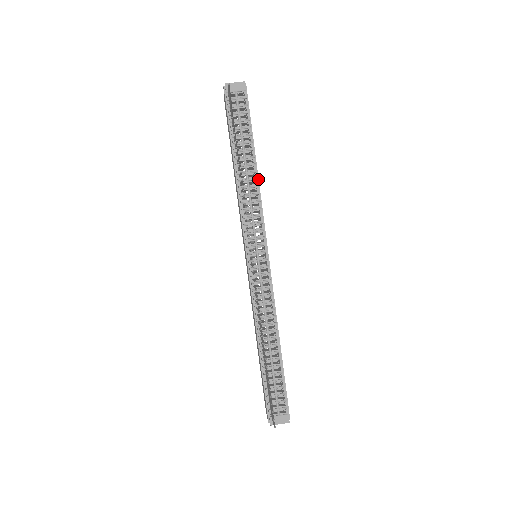
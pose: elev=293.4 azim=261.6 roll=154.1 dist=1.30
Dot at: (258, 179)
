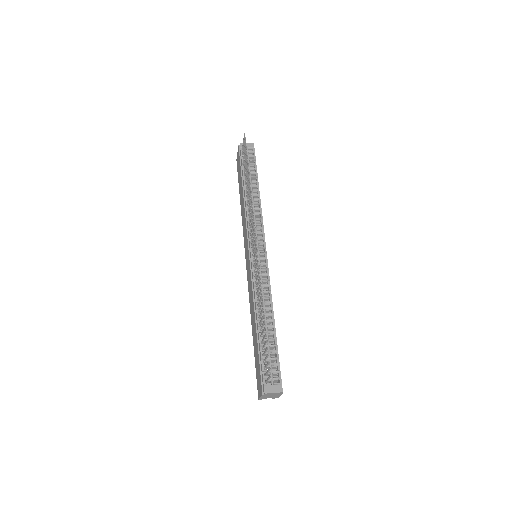
Dot at: (260, 201)
